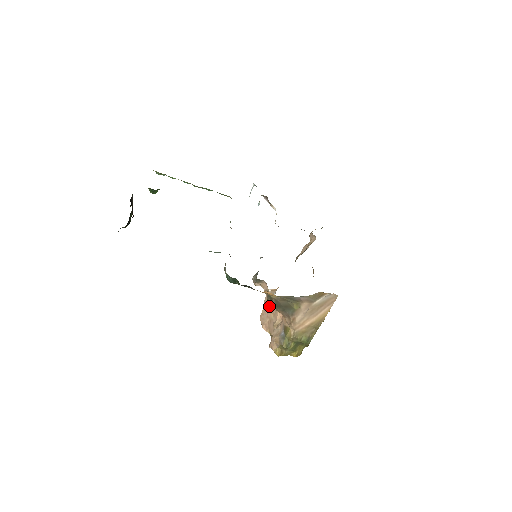
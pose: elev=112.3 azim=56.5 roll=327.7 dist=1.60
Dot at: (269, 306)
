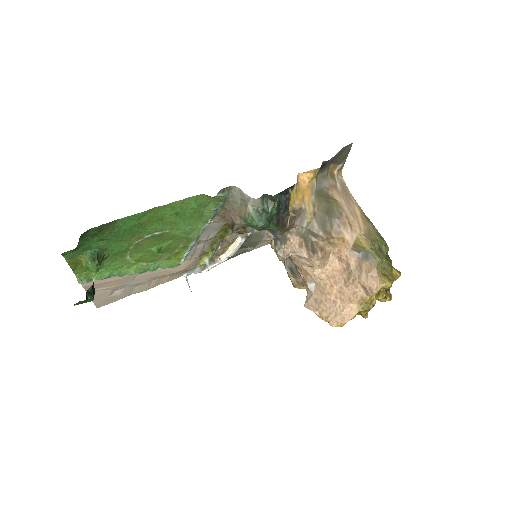
Dot at: (322, 296)
